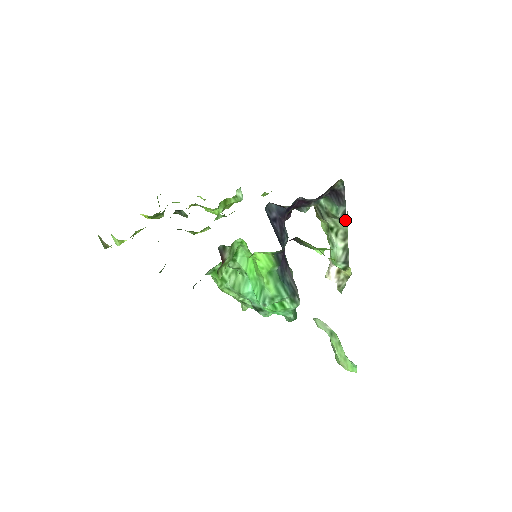
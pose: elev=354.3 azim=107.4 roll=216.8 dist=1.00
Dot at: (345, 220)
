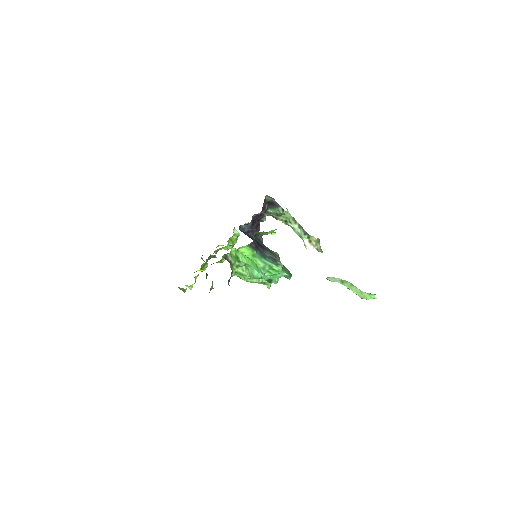
Dot at: (287, 213)
